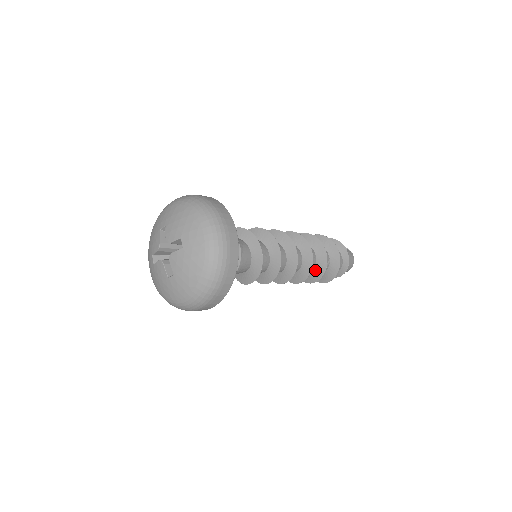
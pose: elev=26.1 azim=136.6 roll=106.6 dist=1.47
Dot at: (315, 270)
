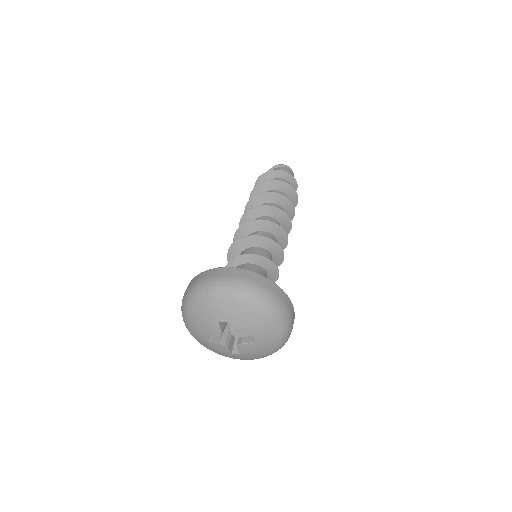
Dot at: occluded
